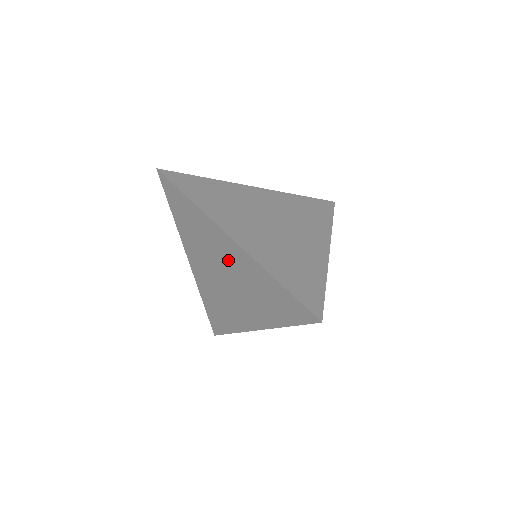
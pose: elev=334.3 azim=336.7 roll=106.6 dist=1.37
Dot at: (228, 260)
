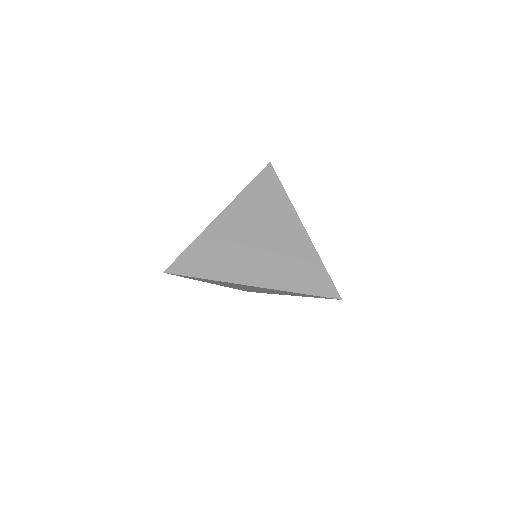
Dot at: occluded
